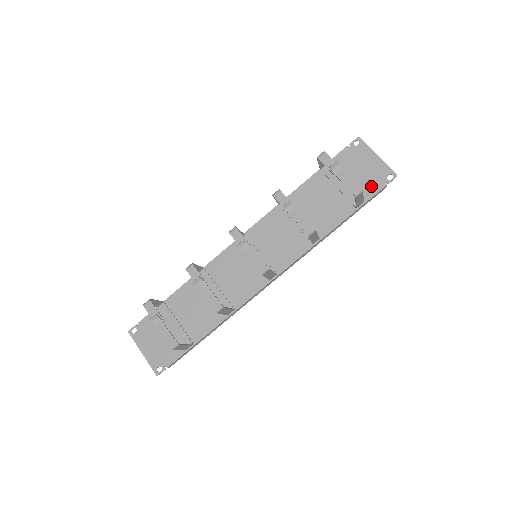
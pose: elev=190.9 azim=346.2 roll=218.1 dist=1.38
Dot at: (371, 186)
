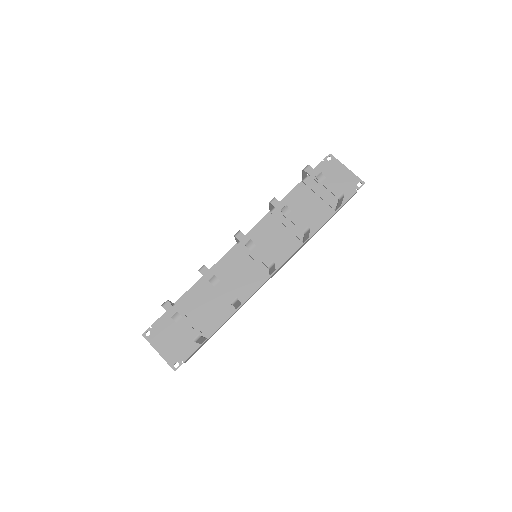
Dot at: (345, 192)
